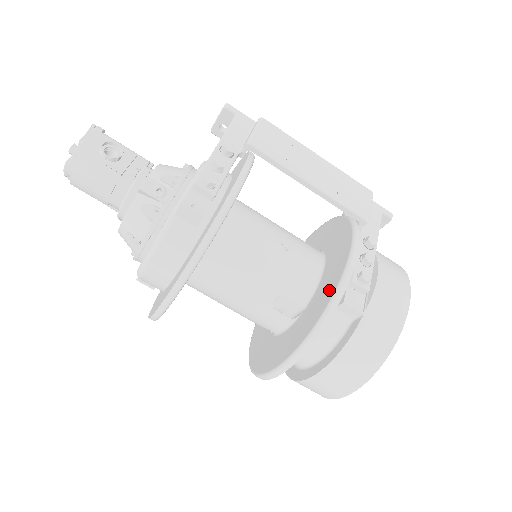
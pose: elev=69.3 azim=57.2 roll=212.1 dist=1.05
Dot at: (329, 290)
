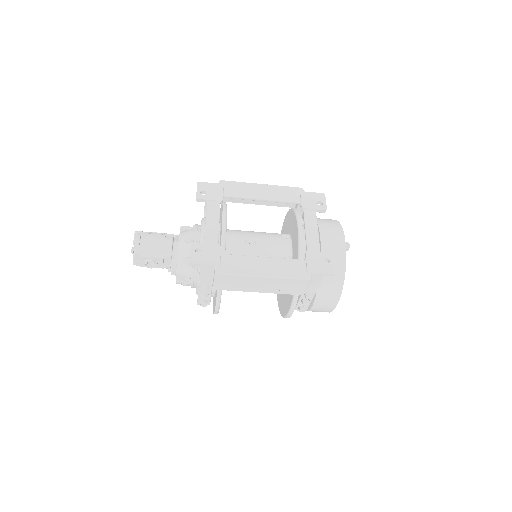
Dot at: (283, 310)
